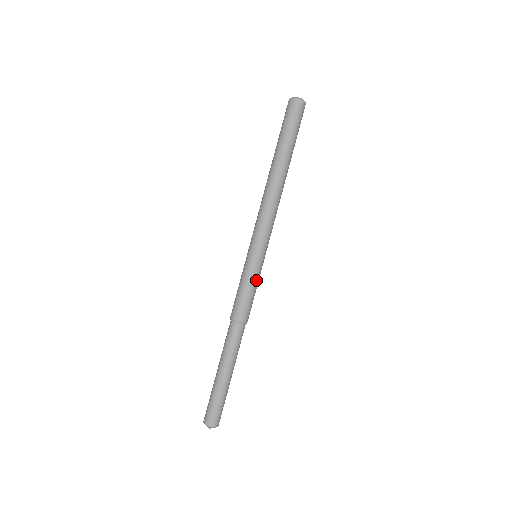
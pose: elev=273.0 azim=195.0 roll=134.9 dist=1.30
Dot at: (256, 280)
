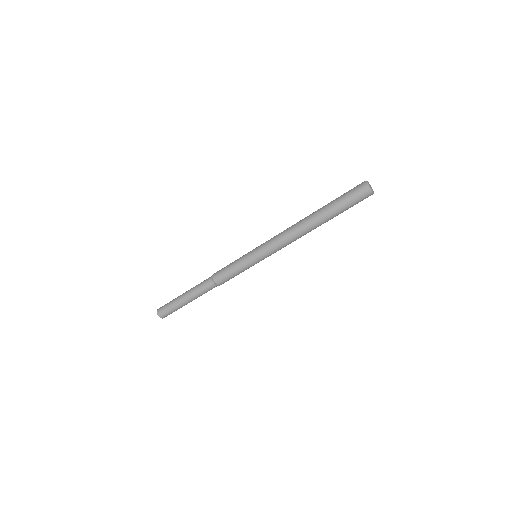
Dot at: occluded
